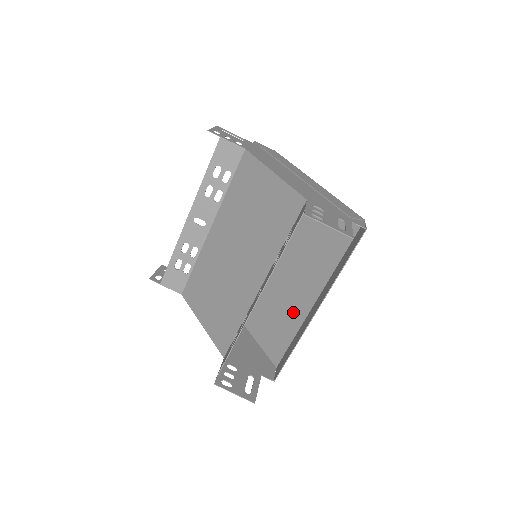
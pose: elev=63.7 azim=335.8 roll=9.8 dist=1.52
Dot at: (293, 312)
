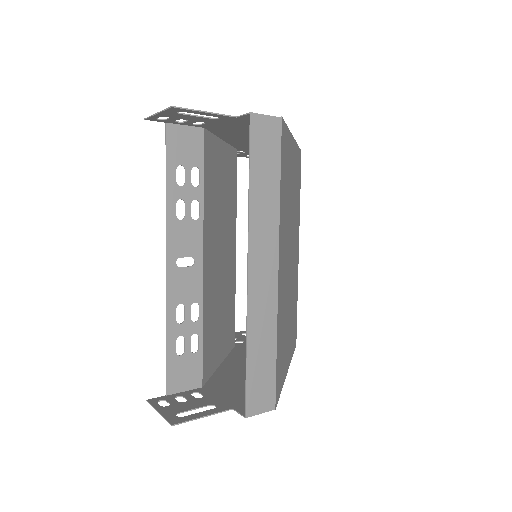
Dot at: occluded
